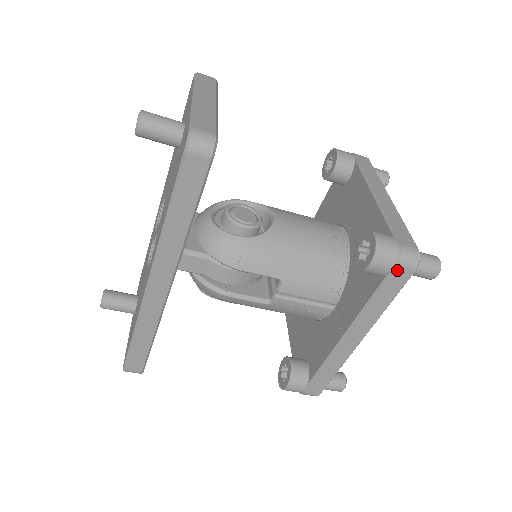
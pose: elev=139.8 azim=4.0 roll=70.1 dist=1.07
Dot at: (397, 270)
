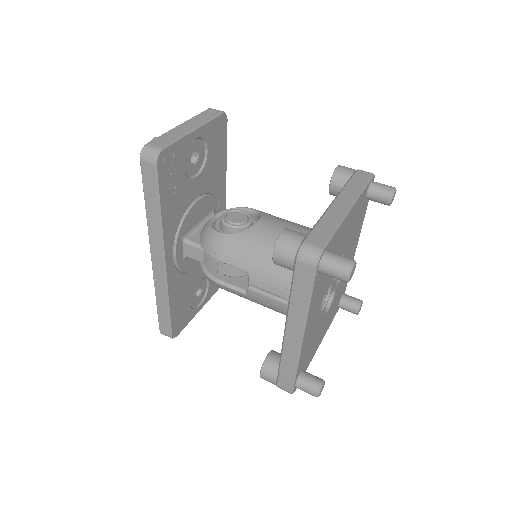
Dot at: (298, 265)
